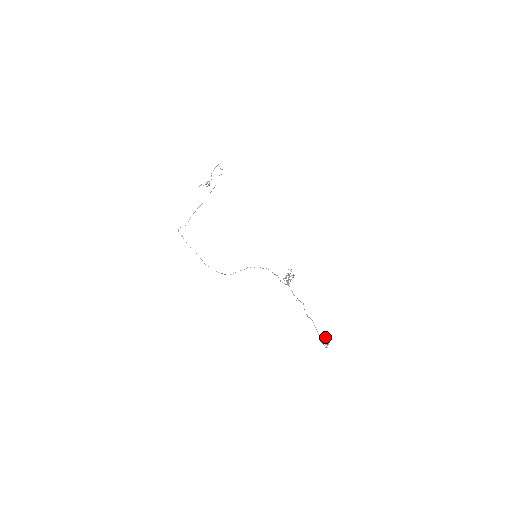
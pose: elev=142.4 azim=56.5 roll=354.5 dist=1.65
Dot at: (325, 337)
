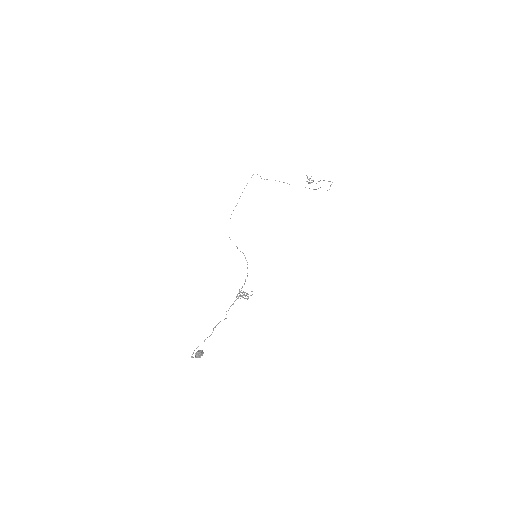
Dot at: (202, 352)
